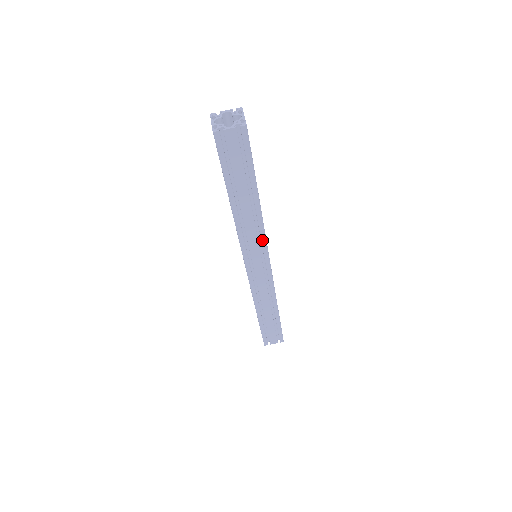
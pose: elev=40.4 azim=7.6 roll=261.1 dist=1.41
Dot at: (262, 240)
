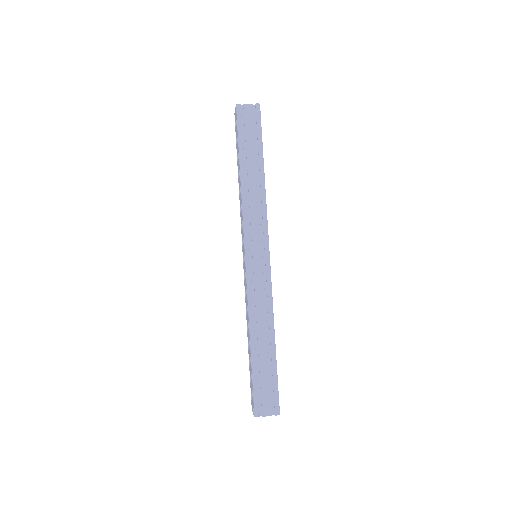
Dot at: (264, 220)
